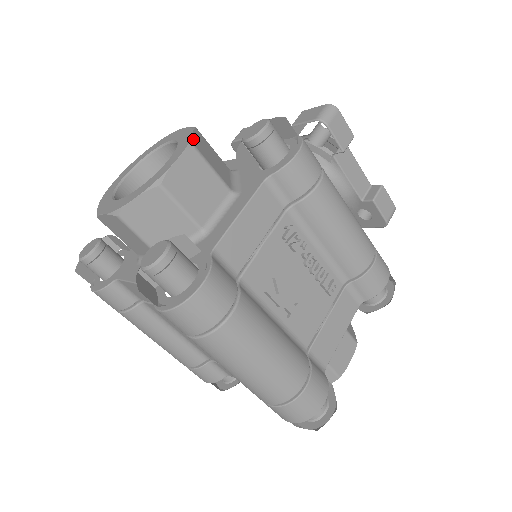
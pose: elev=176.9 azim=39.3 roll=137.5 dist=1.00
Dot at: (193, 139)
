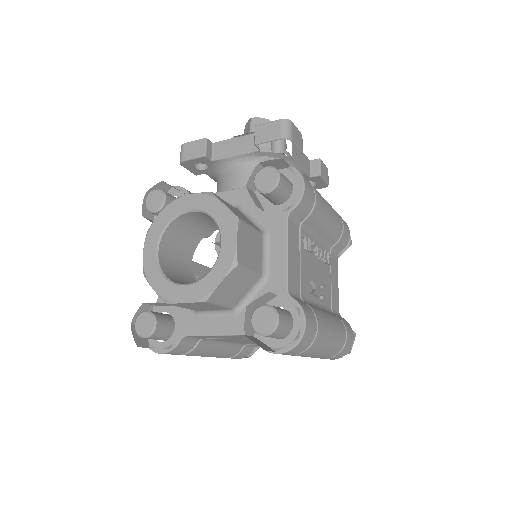
Dot at: (231, 211)
